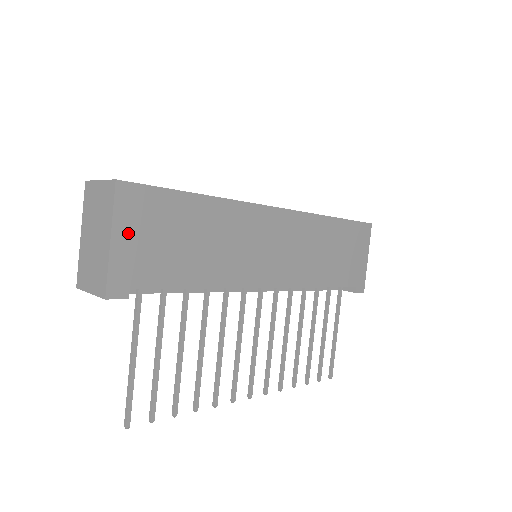
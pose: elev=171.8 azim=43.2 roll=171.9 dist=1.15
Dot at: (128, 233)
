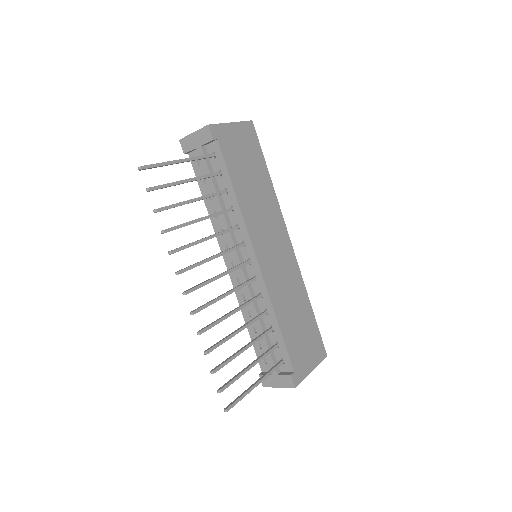
Dot at: (238, 132)
